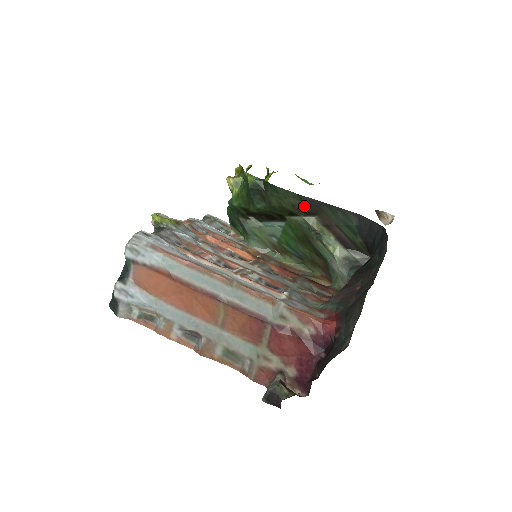
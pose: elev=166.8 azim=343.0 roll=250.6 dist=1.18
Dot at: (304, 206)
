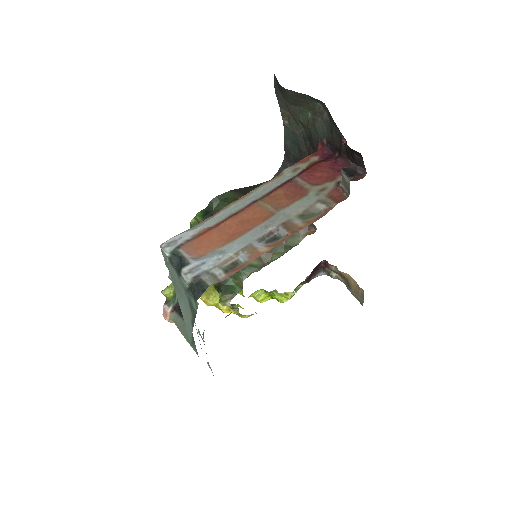
Dot at: (240, 195)
